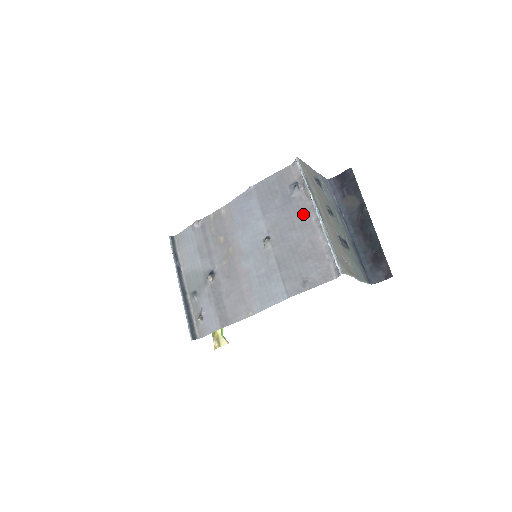
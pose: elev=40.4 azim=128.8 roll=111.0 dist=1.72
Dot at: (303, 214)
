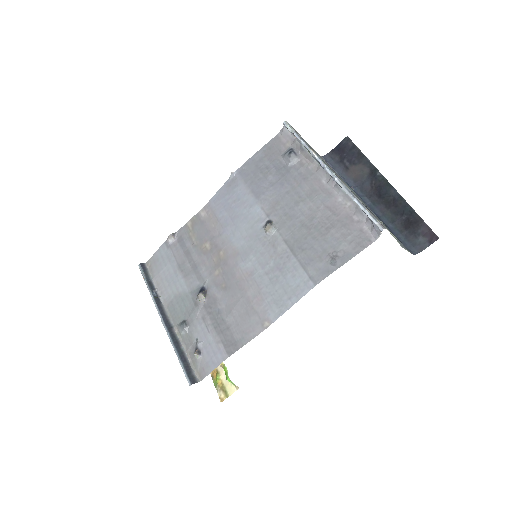
Dot at: (309, 180)
